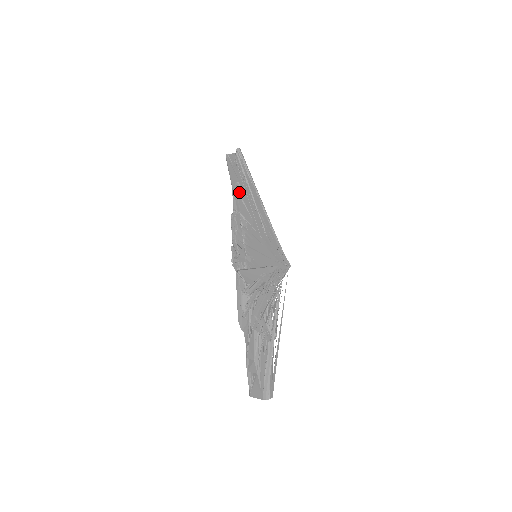
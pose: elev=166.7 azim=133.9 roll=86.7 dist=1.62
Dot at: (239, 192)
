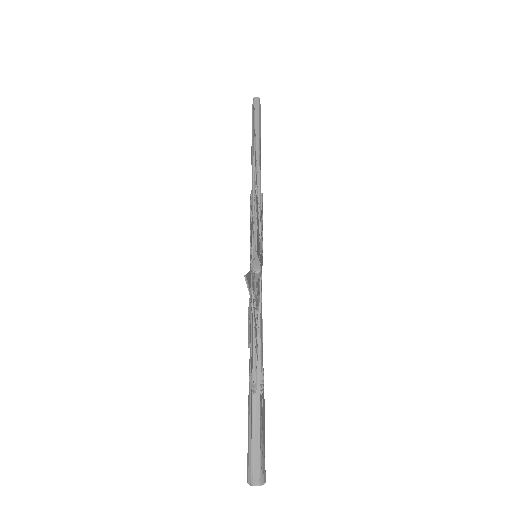
Dot at: occluded
